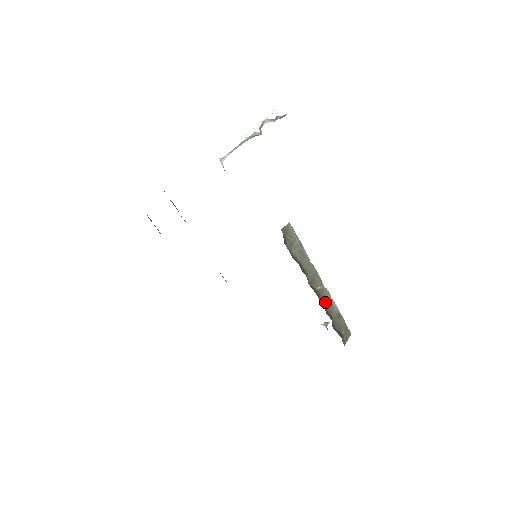
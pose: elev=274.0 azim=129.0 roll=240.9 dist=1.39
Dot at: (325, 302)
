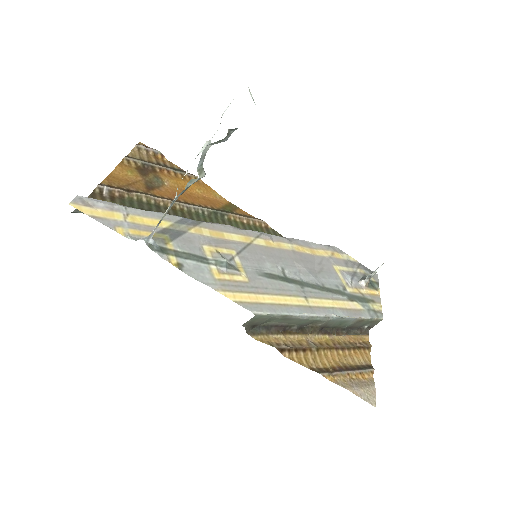
Dot at: (334, 325)
